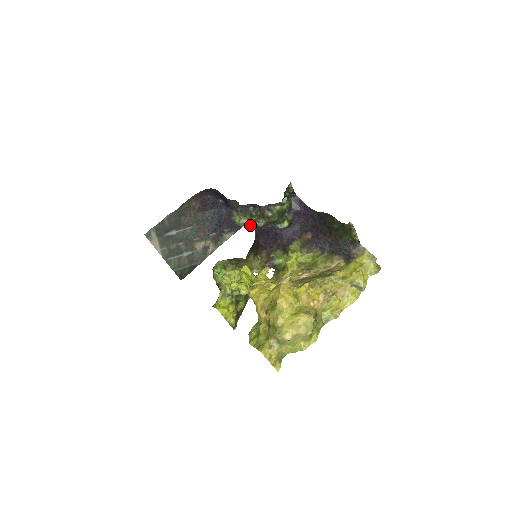
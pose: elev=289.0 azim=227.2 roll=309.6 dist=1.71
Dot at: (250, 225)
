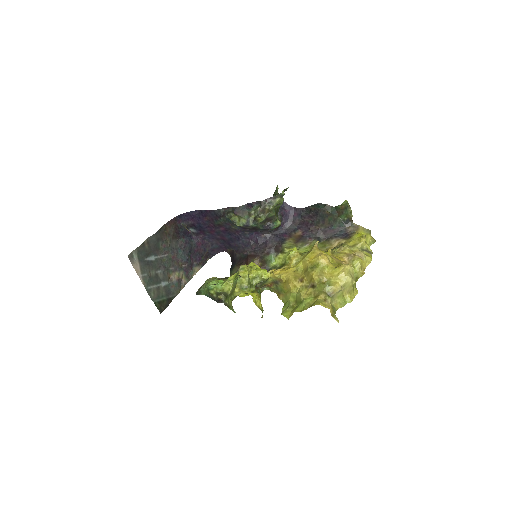
Dot at: (249, 224)
